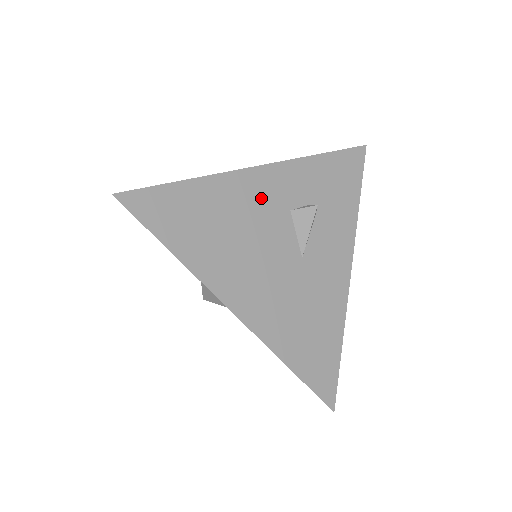
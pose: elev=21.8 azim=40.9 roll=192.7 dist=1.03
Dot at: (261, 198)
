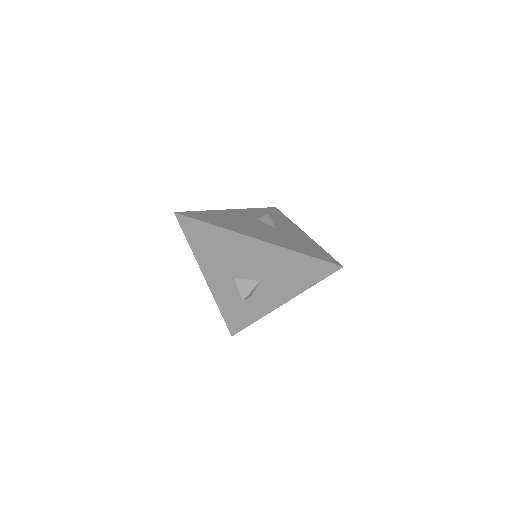
Dot at: (240, 216)
